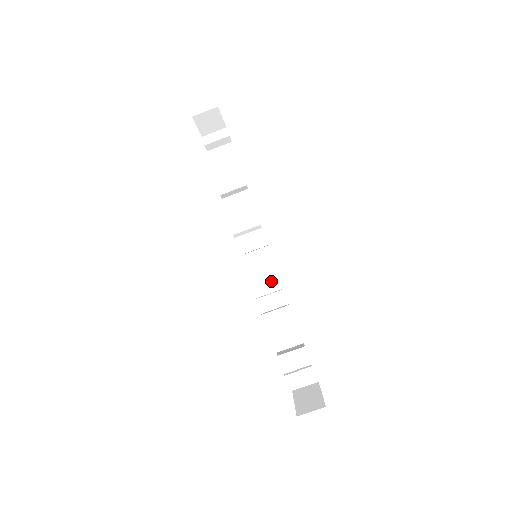
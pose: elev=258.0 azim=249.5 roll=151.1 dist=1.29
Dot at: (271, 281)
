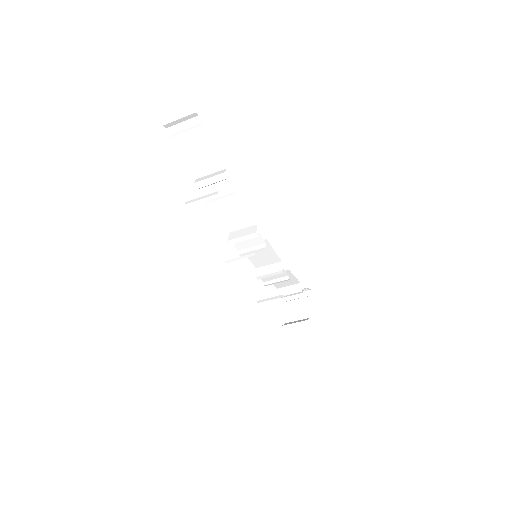
Dot at: (271, 260)
